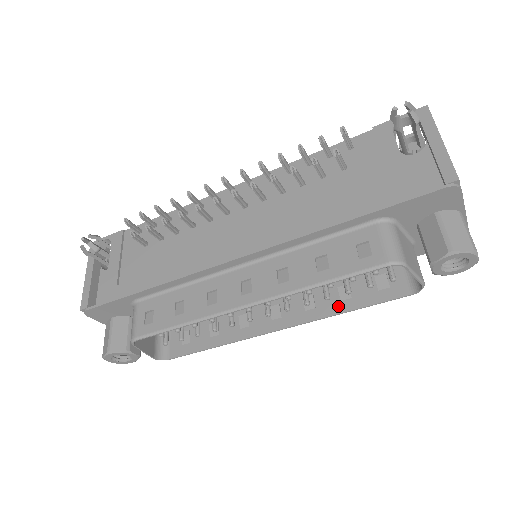
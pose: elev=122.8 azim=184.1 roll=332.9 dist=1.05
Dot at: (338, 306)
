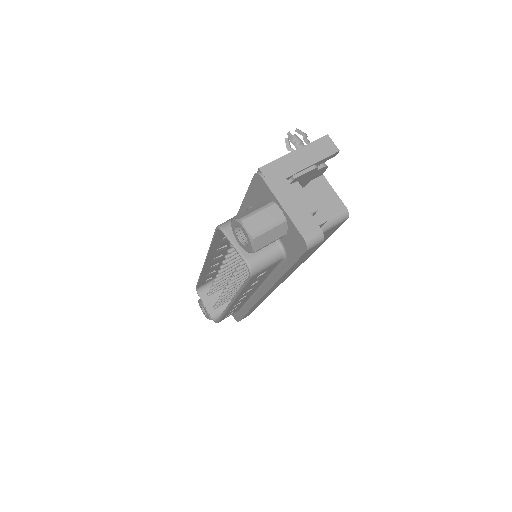
Dot at: occluded
